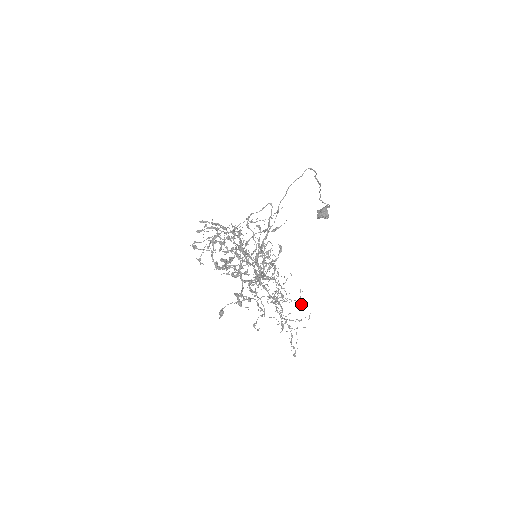
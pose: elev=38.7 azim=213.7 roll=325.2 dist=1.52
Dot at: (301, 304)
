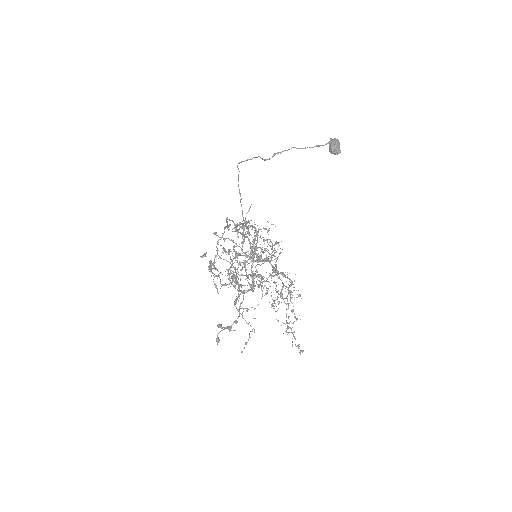
Dot at: (301, 298)
